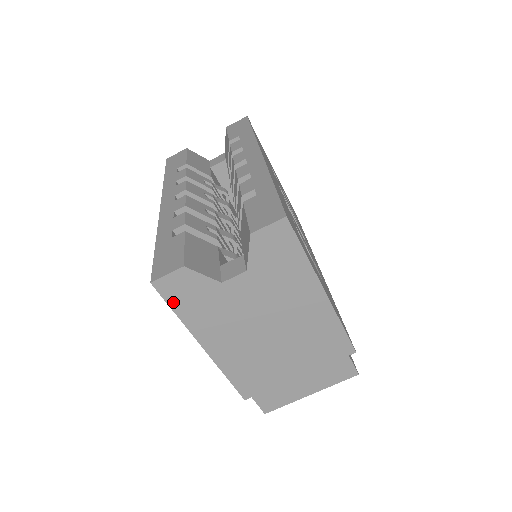
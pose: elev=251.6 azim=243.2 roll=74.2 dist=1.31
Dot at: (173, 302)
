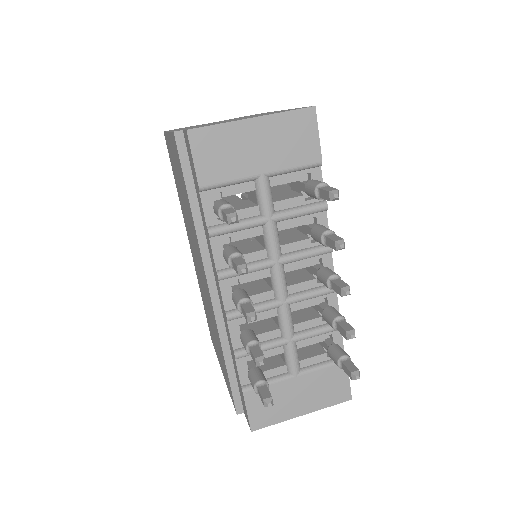
Dot at: occluded
